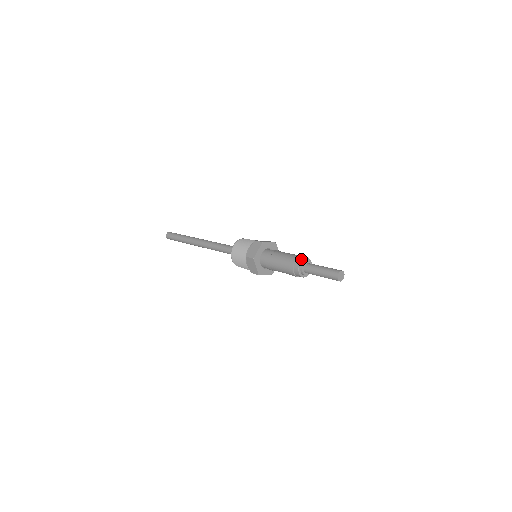
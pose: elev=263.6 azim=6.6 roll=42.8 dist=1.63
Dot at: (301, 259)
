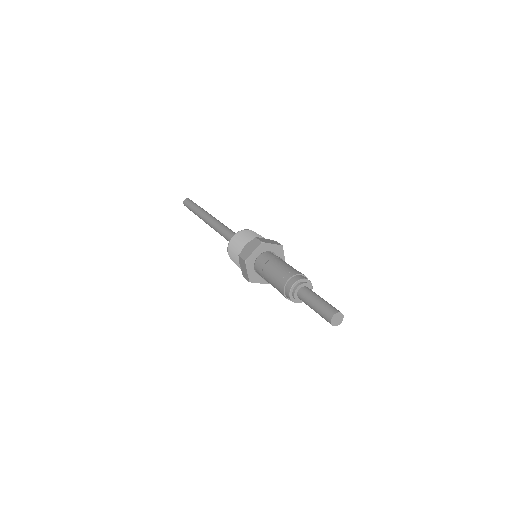
Dot at: occluded
